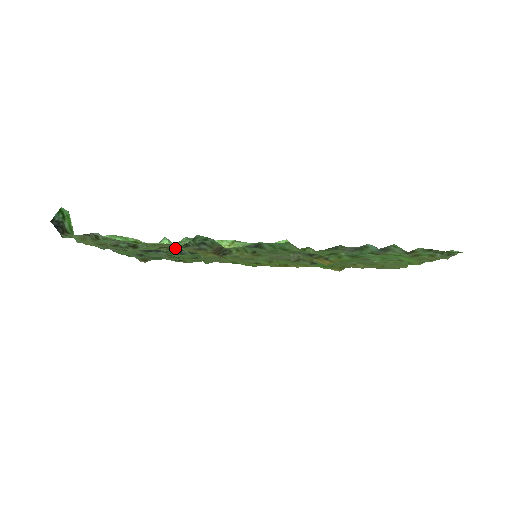
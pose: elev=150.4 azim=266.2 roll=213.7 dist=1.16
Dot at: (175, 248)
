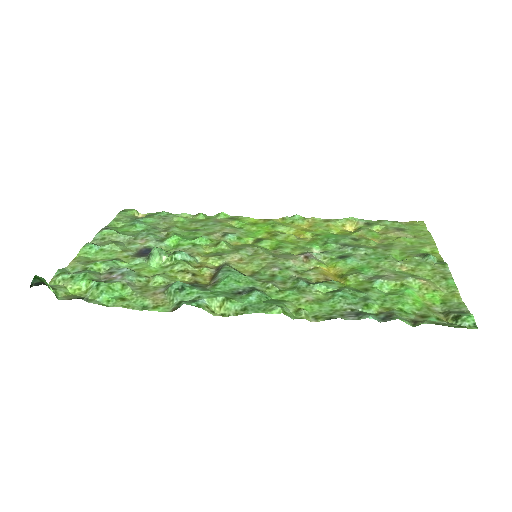
Dot at: (167, 274)
